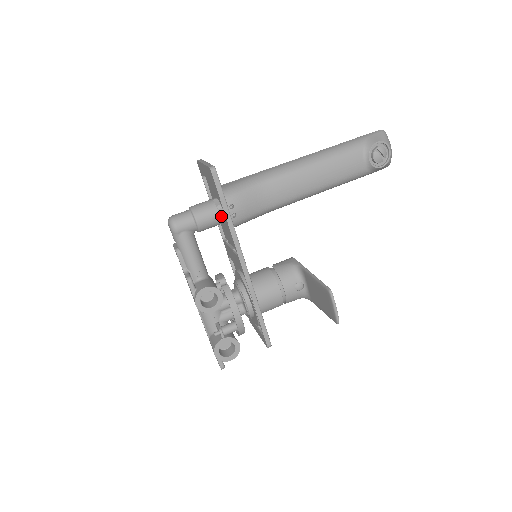
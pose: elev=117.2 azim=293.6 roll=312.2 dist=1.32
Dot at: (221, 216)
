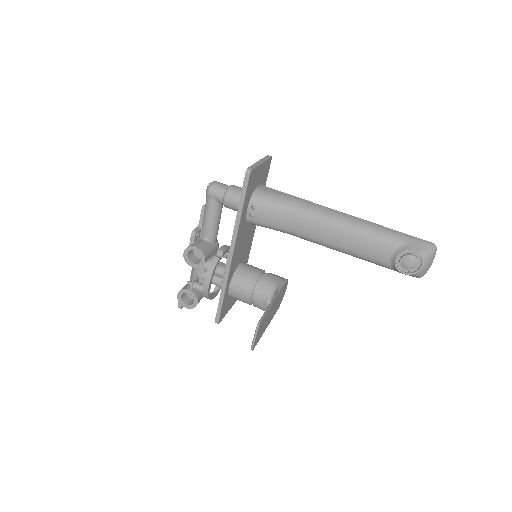
Dot at: occluded
